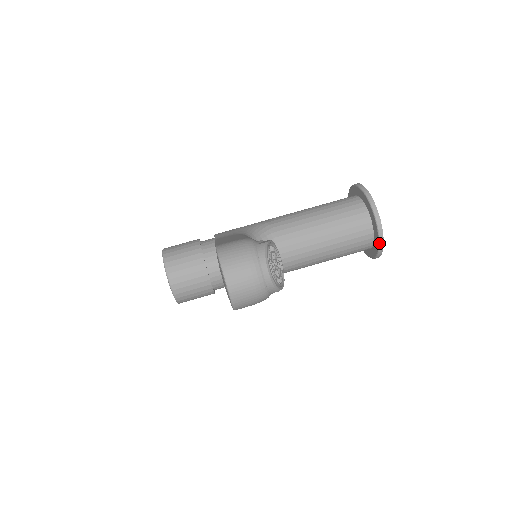
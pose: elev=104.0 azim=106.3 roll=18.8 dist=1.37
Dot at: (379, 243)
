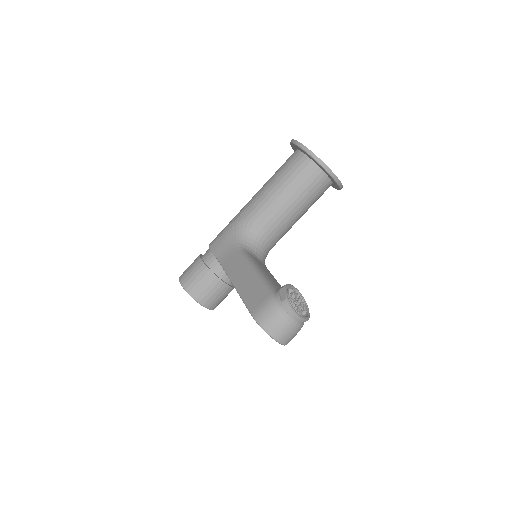
Dot at: (339, 187)
